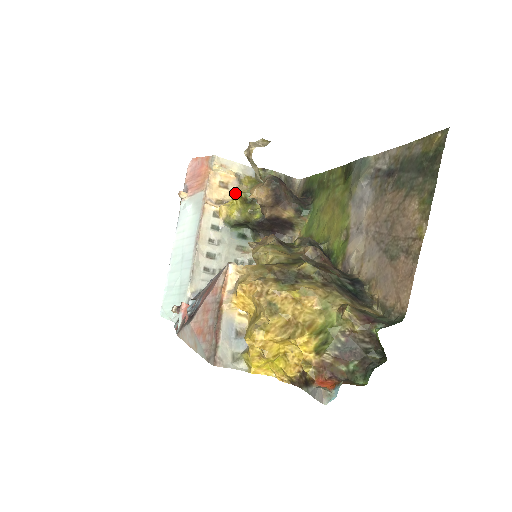
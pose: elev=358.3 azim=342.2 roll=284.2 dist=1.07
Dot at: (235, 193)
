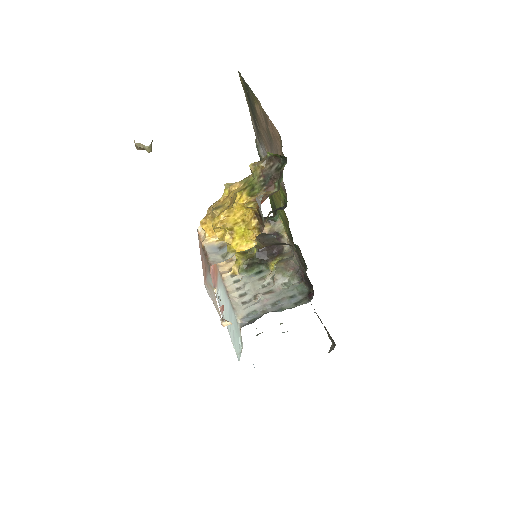
Dot at: occluded
